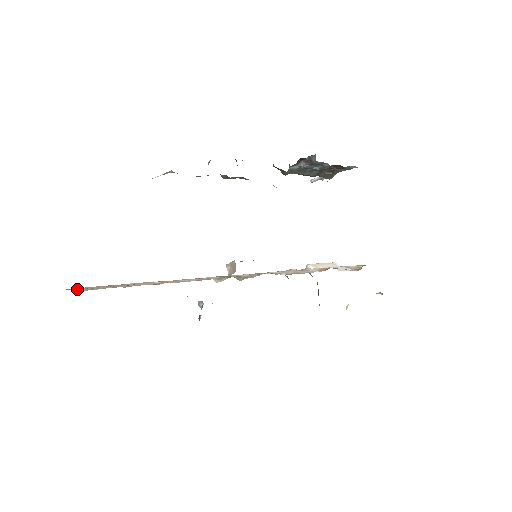
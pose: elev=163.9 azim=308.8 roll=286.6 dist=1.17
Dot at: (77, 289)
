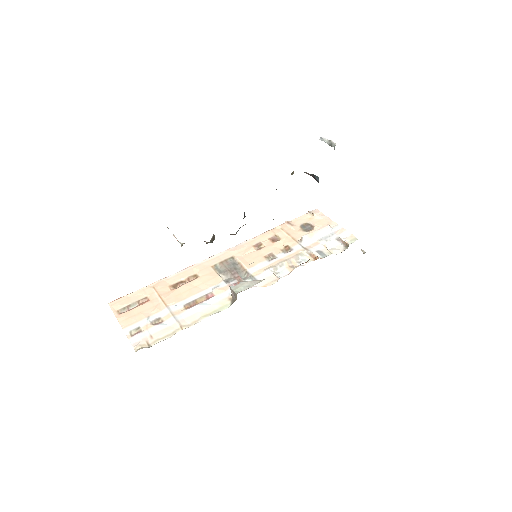
Dot at: (118, 310)
